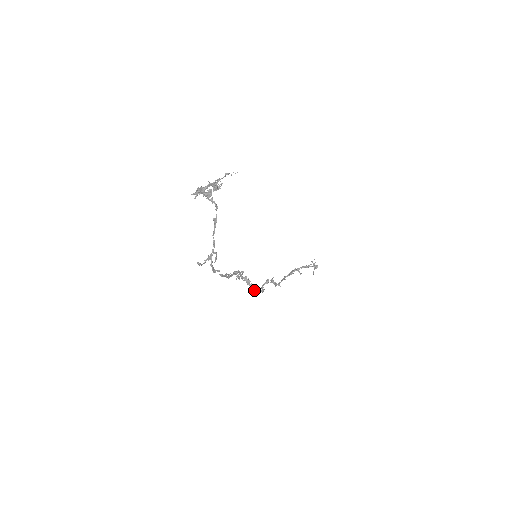
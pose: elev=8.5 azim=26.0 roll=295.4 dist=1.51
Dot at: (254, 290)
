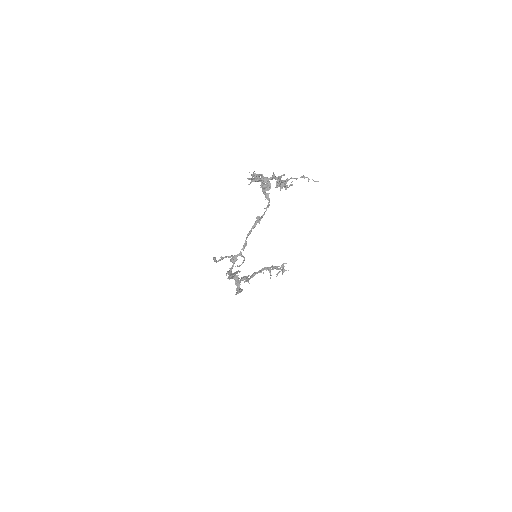
Dot at: occluded
